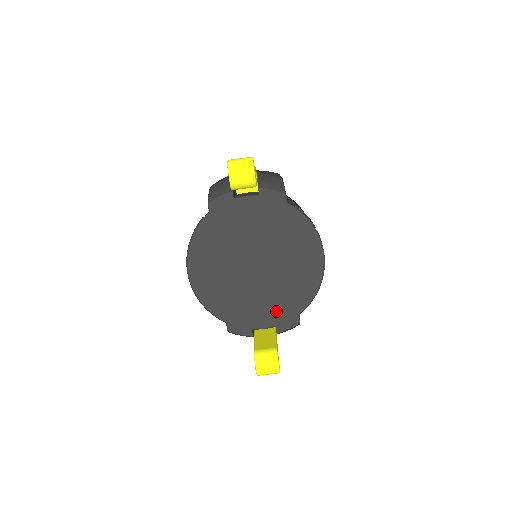
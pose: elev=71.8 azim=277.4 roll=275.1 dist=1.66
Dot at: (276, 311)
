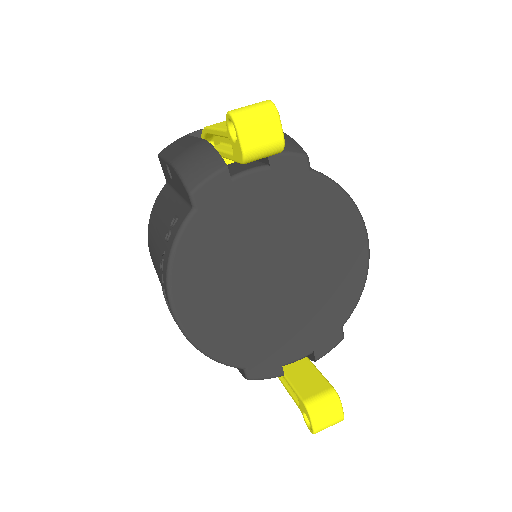
Dot at: (312, 332)
